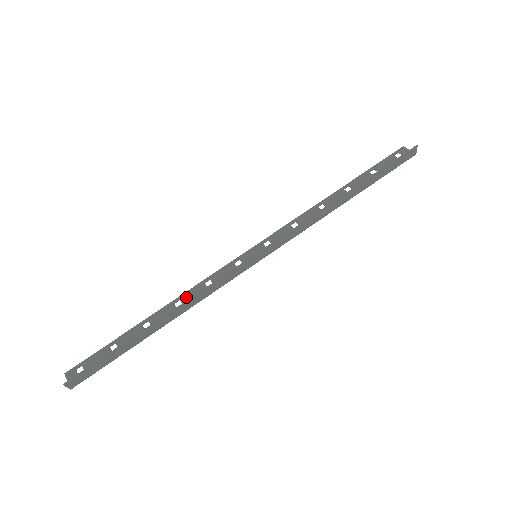
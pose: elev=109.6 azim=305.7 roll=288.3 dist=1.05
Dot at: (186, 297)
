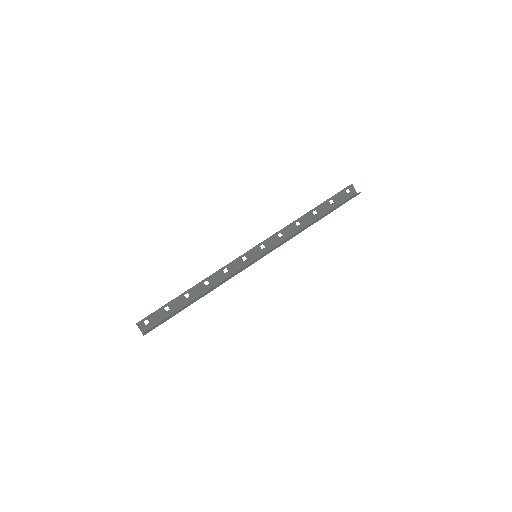
Dot at: (211, 279)
